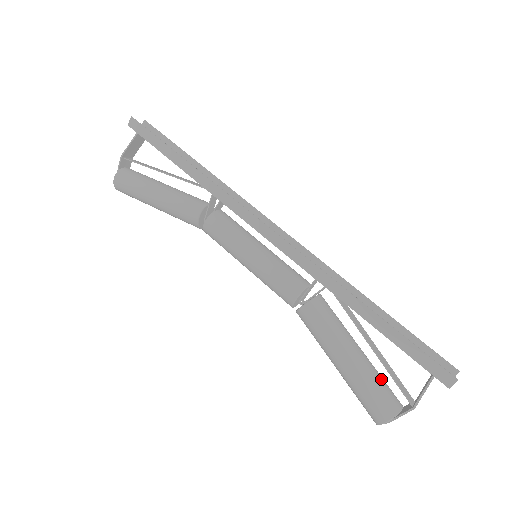
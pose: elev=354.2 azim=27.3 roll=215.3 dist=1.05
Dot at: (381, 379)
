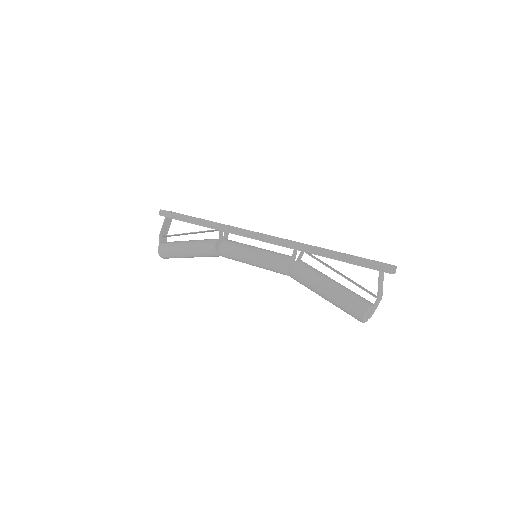
Dot at: (354, 293)
